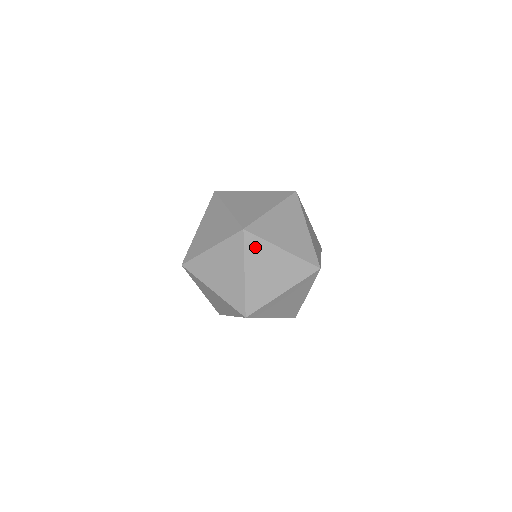
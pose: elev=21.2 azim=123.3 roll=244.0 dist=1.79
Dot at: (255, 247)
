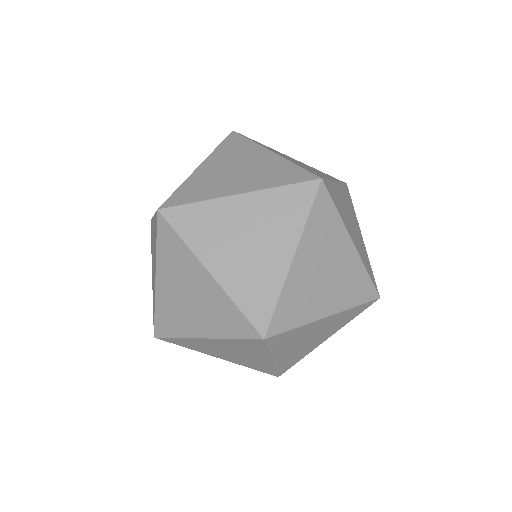
Dot at: (171, 246)
